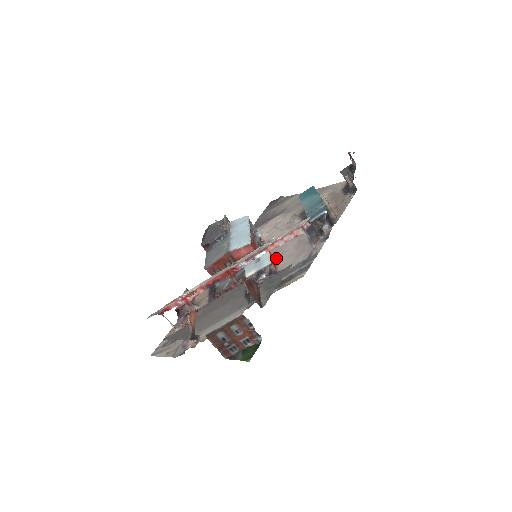
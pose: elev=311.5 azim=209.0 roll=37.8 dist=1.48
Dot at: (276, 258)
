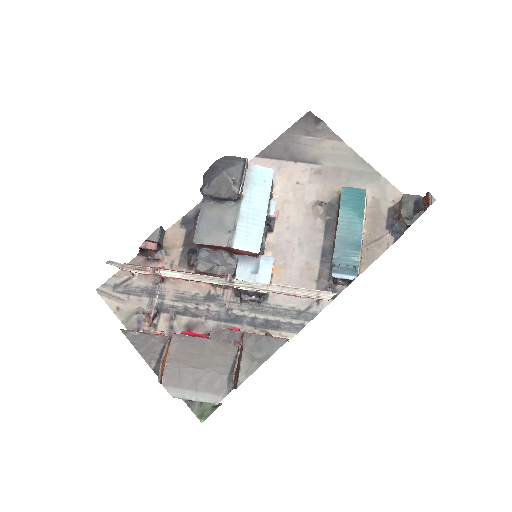
Dot at: (275, 268)
